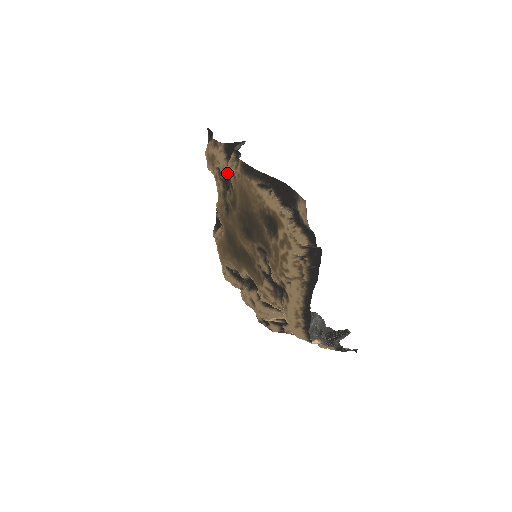
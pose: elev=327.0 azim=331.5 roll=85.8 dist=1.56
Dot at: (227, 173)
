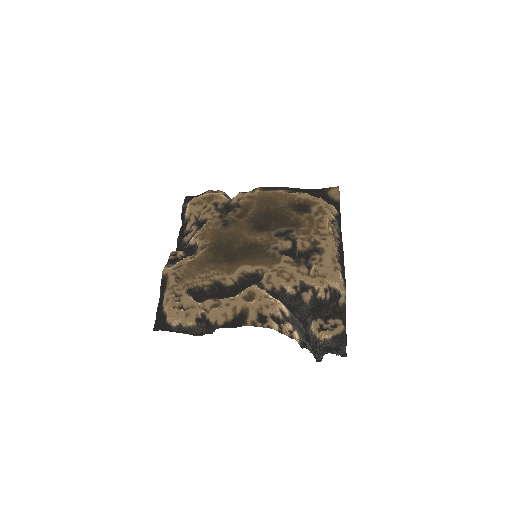
Dot at: (234, 200)
